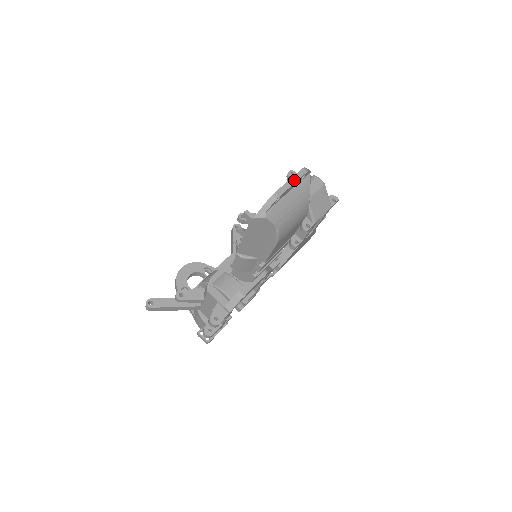
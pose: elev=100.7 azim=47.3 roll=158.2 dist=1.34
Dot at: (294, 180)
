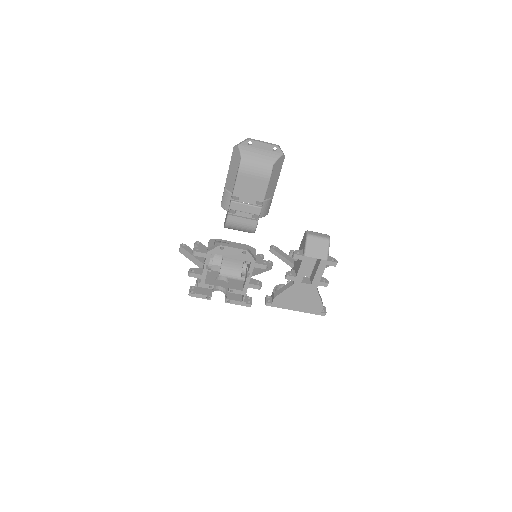
Dot at: (266, 143)
